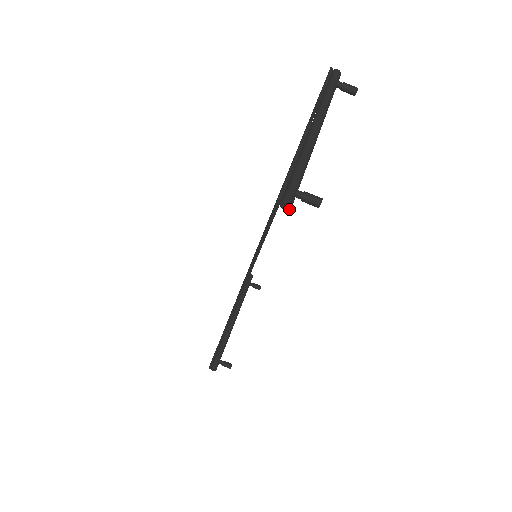
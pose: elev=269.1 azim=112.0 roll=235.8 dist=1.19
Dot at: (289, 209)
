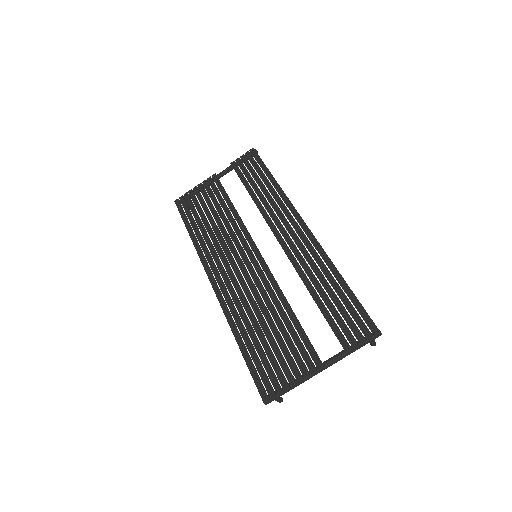
Dot at: occluded
